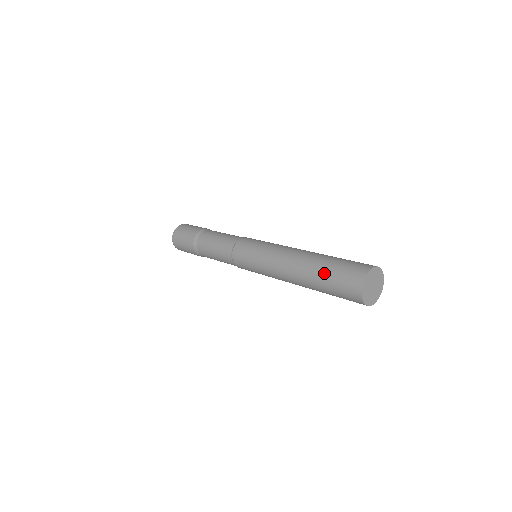
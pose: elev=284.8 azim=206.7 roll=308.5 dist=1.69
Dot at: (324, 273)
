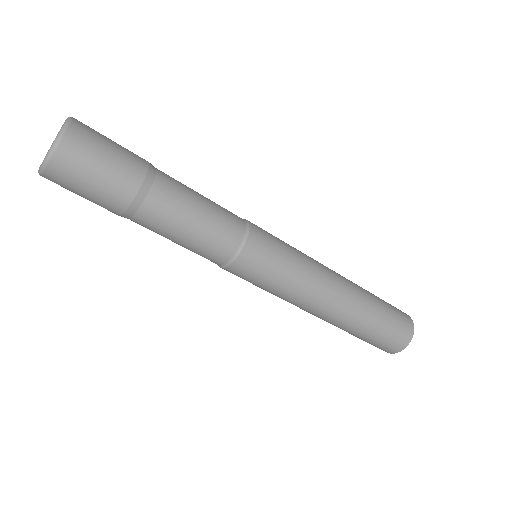
Dot at: (369, 332)
